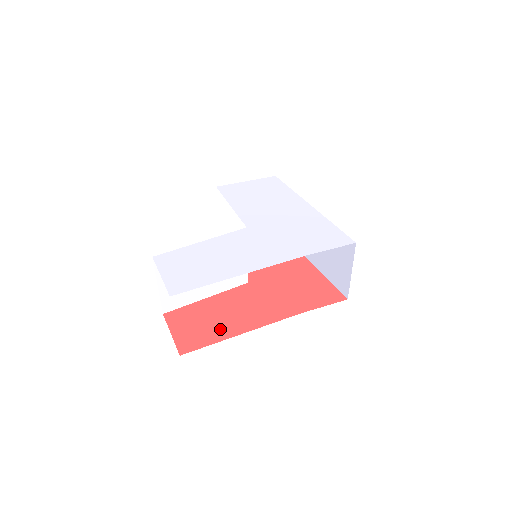
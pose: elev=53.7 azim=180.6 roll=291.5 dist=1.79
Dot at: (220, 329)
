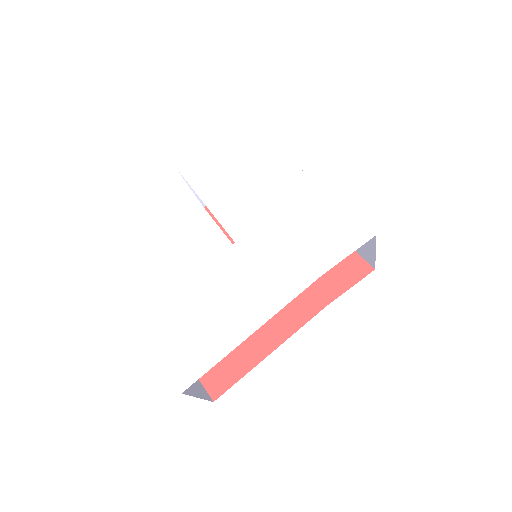
Dot at: (244, 354)
